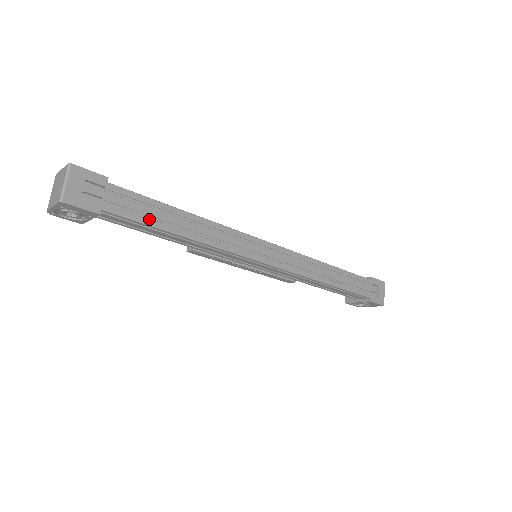
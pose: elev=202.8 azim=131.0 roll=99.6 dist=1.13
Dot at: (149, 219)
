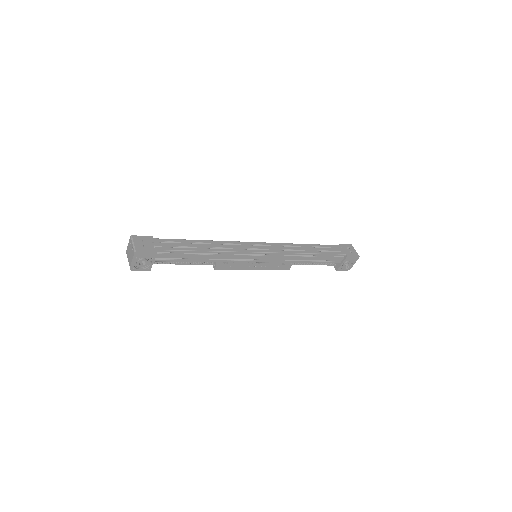
Dot at: (183, 248)
